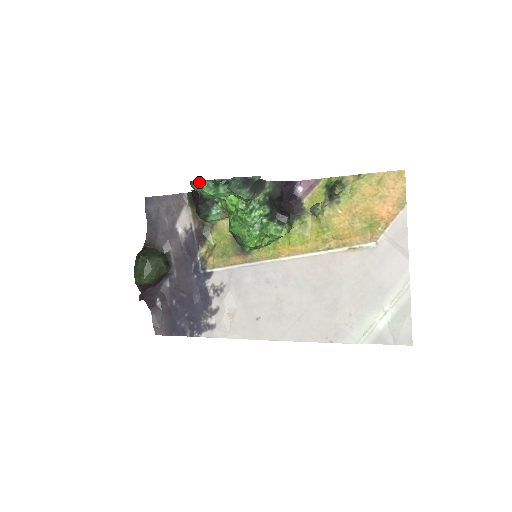
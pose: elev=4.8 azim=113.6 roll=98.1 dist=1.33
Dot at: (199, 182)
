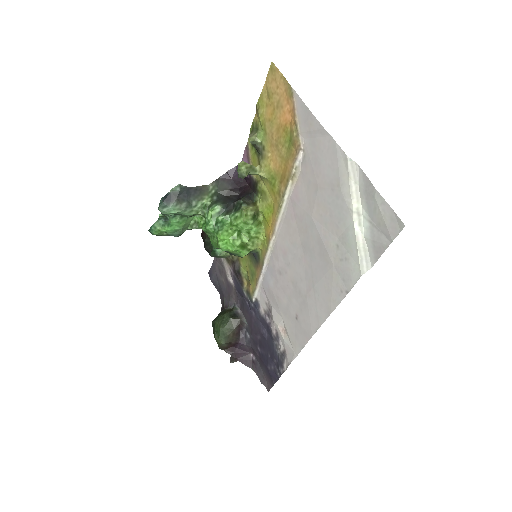
Dot at: (152, 227)
